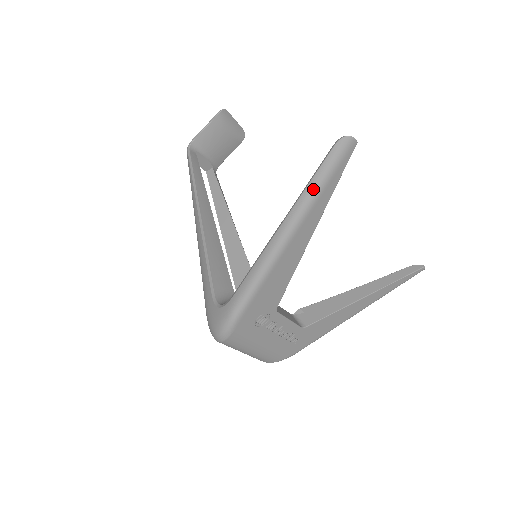
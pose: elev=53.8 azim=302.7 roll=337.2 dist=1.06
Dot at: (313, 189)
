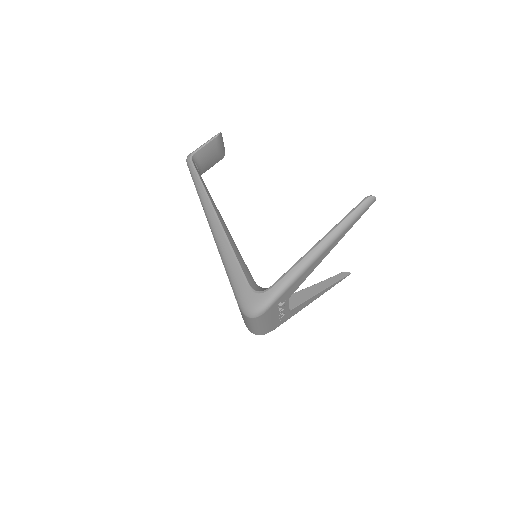
Dot at: (346, 223)
